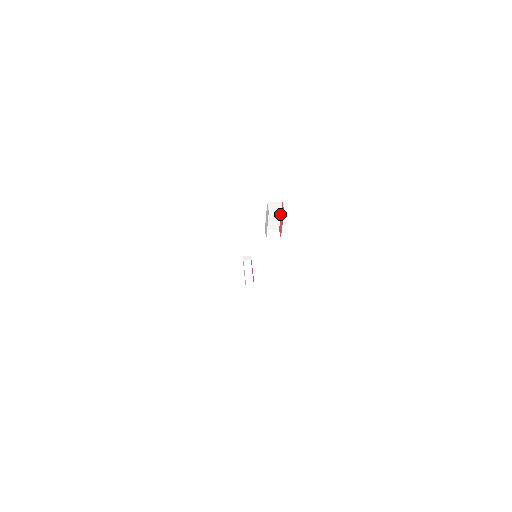
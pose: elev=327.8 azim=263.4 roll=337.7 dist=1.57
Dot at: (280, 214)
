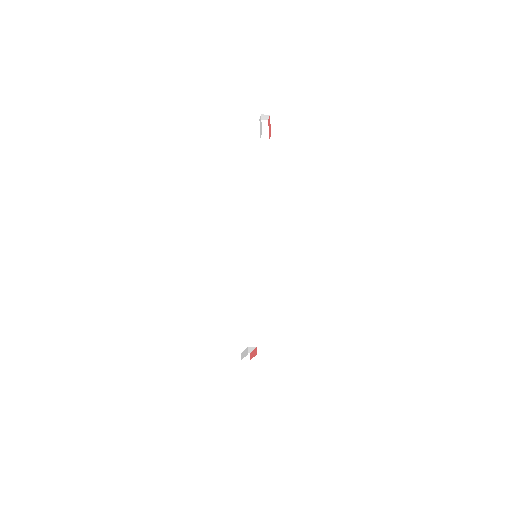
Dot at: (268, 129)
